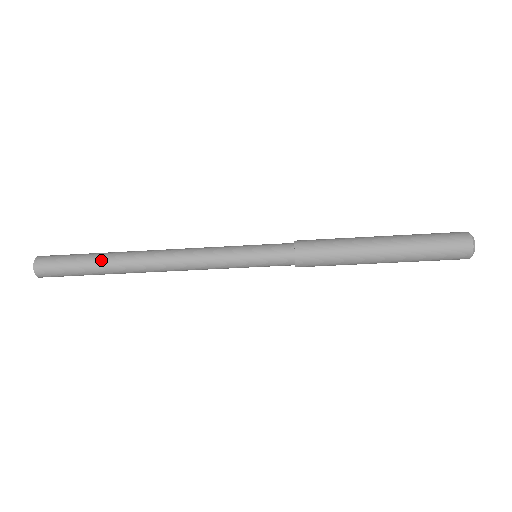
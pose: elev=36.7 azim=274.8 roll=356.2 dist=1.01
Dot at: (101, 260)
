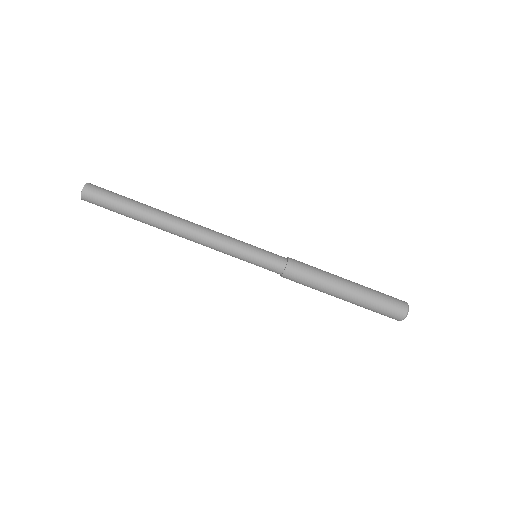
Dot at: (141, 204)
